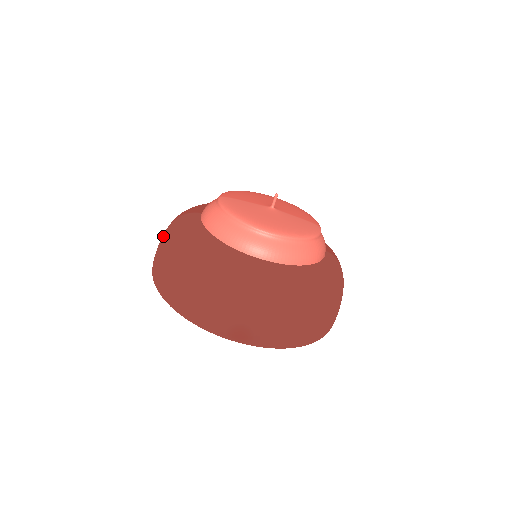
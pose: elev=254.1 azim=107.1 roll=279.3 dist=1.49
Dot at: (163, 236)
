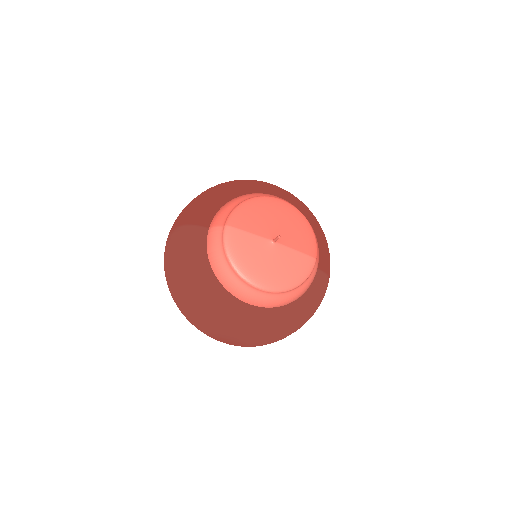
Dot at: (173, 240)
